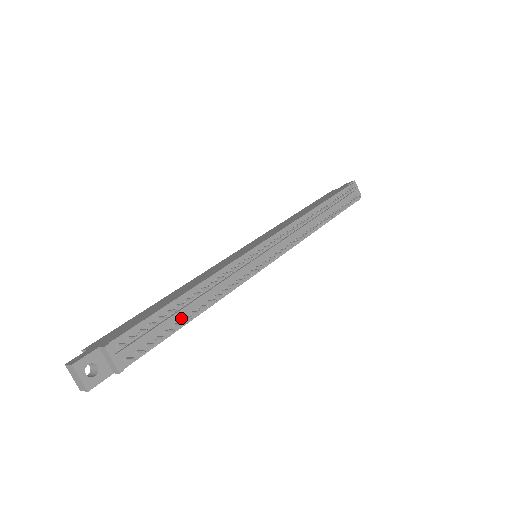
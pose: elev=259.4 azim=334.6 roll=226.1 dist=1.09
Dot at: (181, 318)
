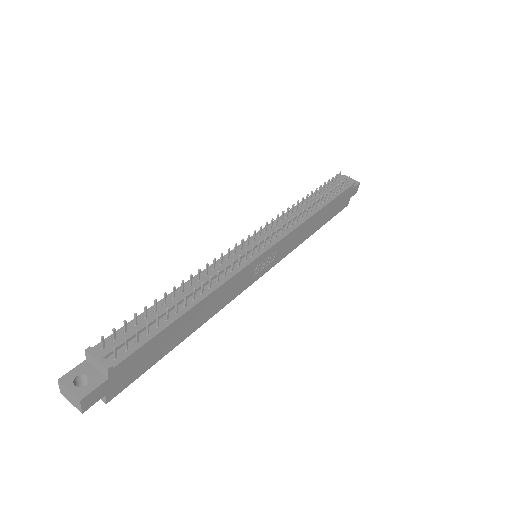
Dot at: (173, 313)
